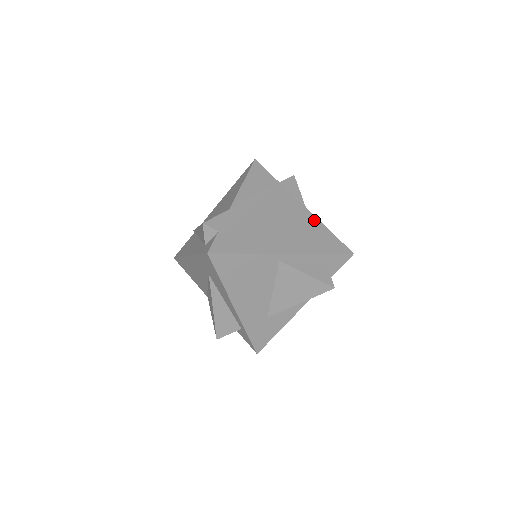
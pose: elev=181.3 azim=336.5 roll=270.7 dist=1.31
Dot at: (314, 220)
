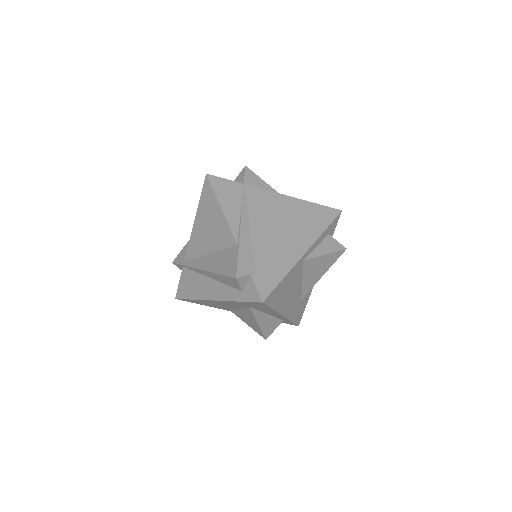
Dot at: (296, 202)
